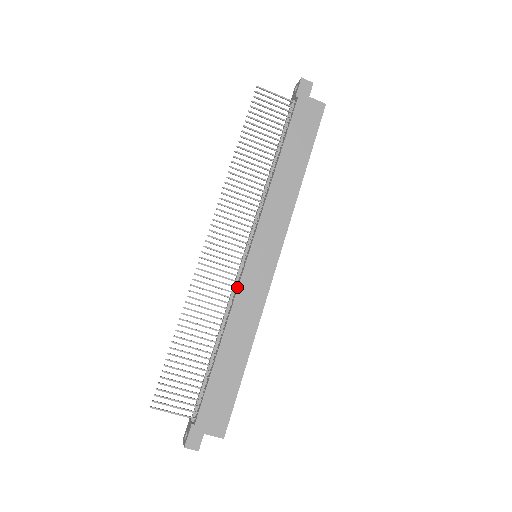
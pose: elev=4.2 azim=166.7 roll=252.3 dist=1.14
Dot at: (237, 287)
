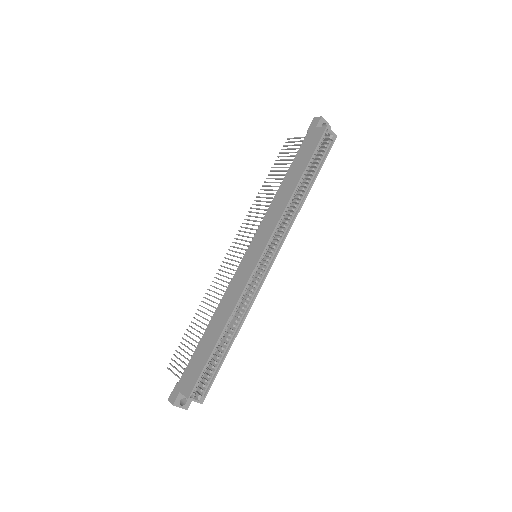
Dot at: (233, 279)
